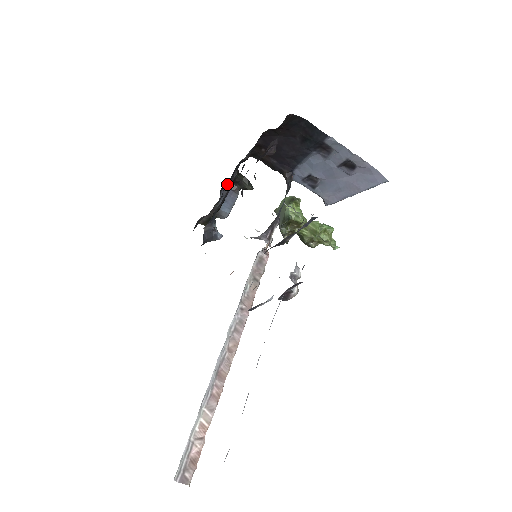
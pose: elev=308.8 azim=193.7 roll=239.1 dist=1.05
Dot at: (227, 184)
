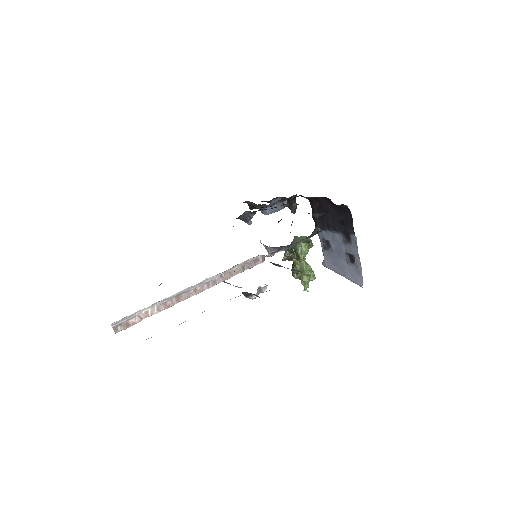
Dot at: (282, 199)
